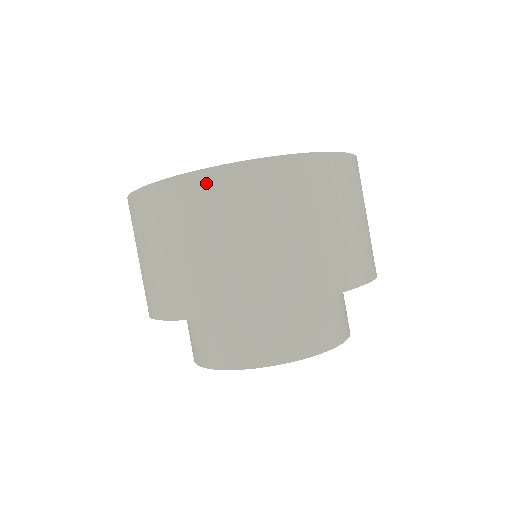
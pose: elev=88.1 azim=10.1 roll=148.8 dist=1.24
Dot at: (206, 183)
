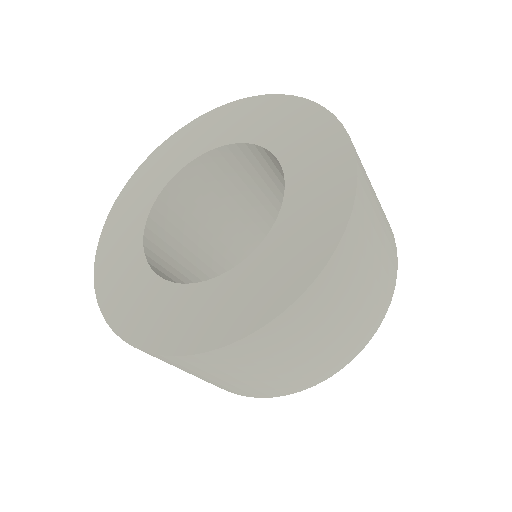
Dot at: occluded
